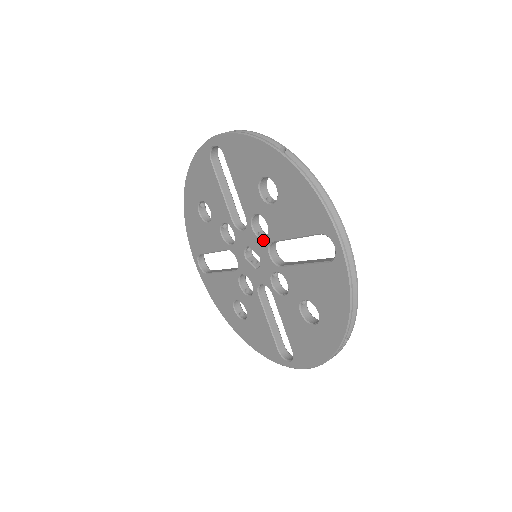
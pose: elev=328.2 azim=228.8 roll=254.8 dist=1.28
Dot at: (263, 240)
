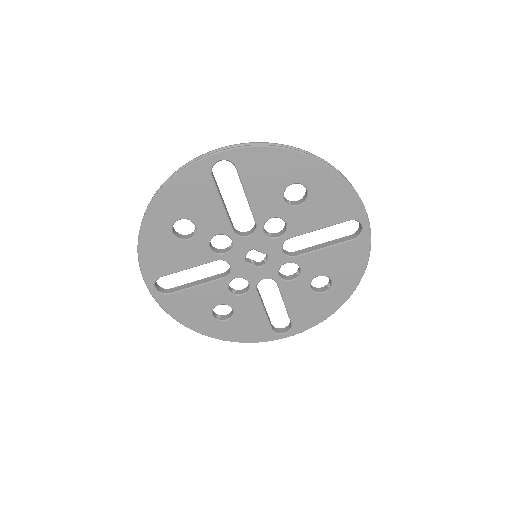
Dot at: (277, 239)
